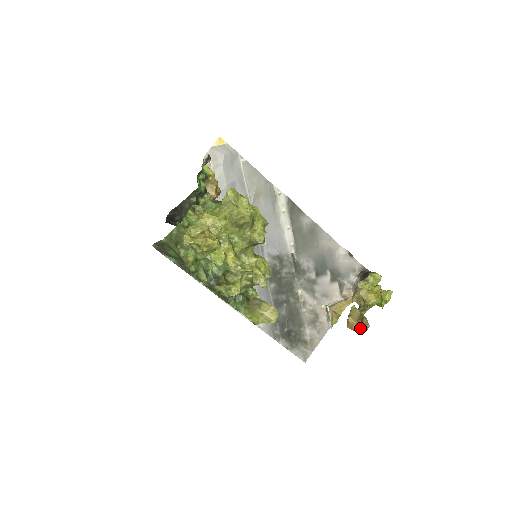
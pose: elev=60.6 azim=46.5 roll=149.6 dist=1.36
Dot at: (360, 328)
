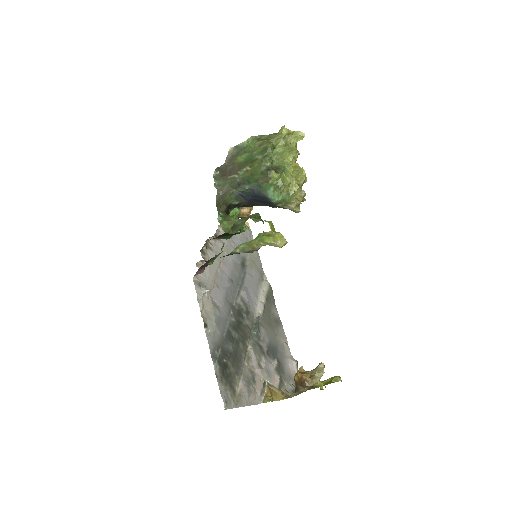
Dot at: (312, 376)
